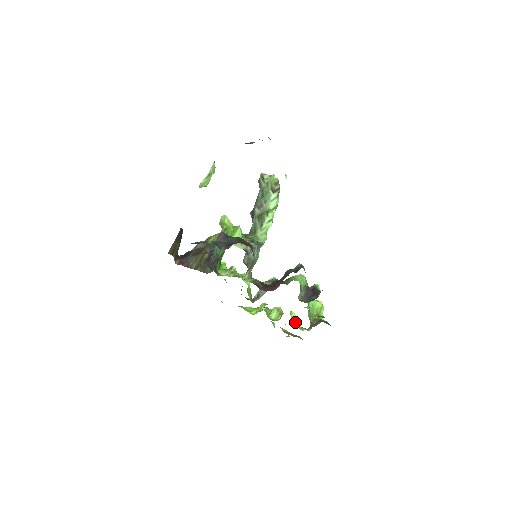
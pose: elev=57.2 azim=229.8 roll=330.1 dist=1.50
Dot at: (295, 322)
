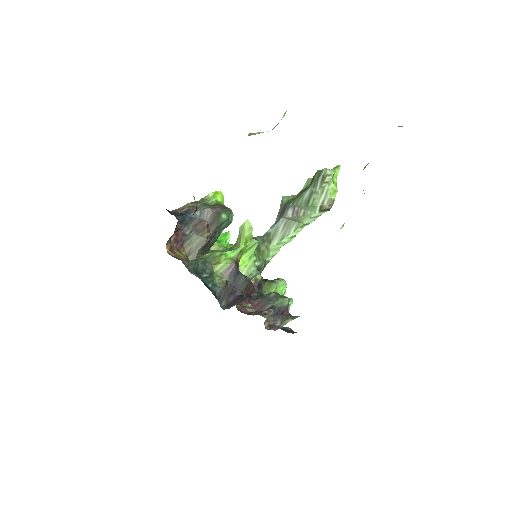
Dot at: occluded
